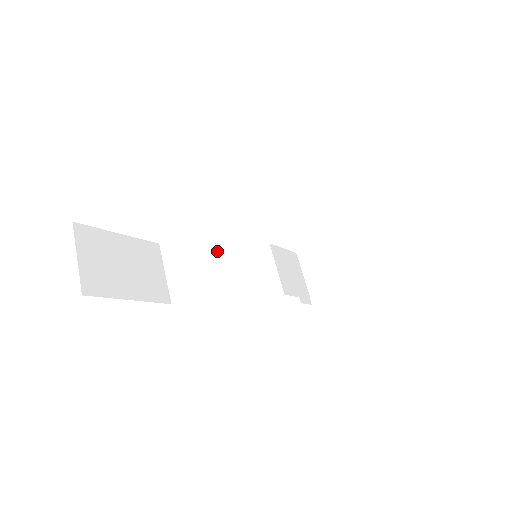
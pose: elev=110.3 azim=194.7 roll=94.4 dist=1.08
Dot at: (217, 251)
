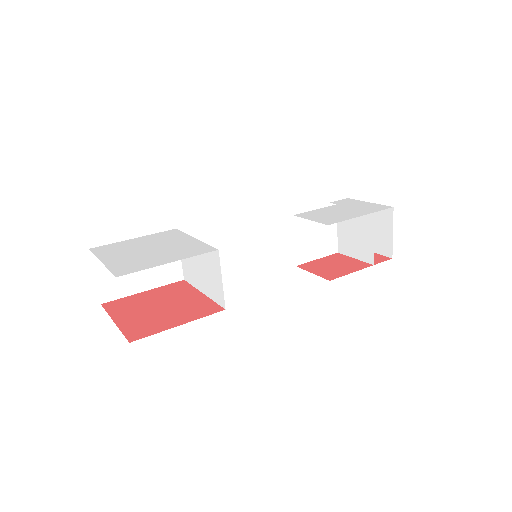
Dot at: (205, 273)
